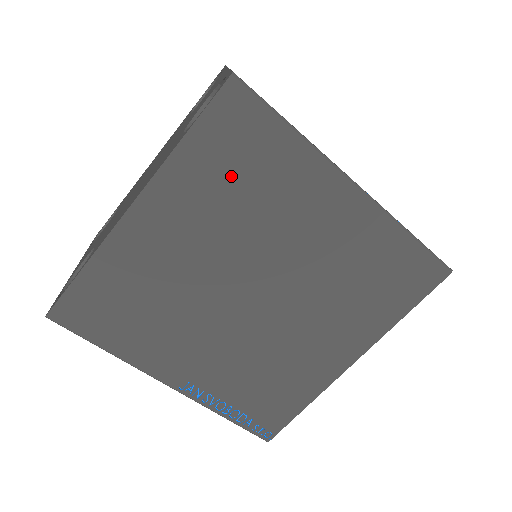
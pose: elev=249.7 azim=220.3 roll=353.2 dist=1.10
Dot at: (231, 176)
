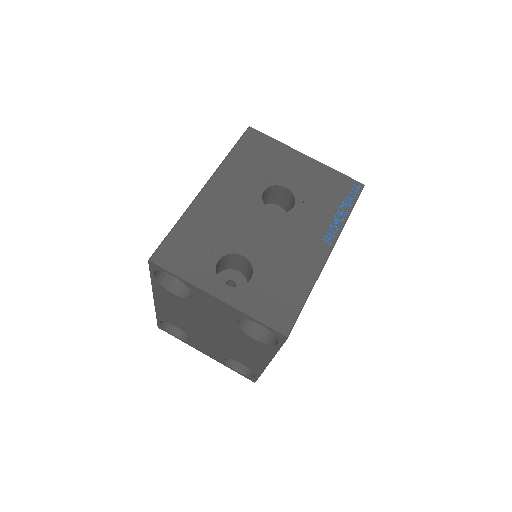
Dot at: occluded
